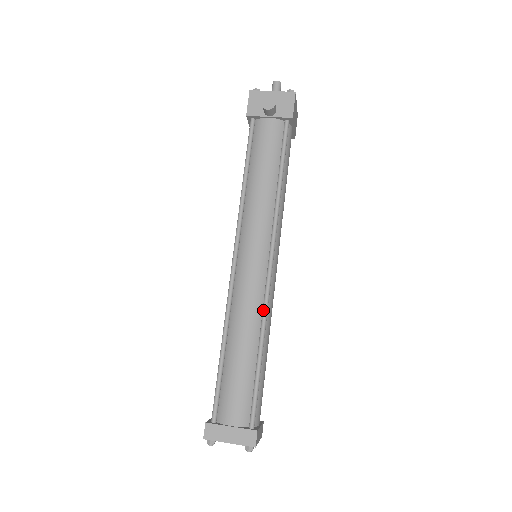
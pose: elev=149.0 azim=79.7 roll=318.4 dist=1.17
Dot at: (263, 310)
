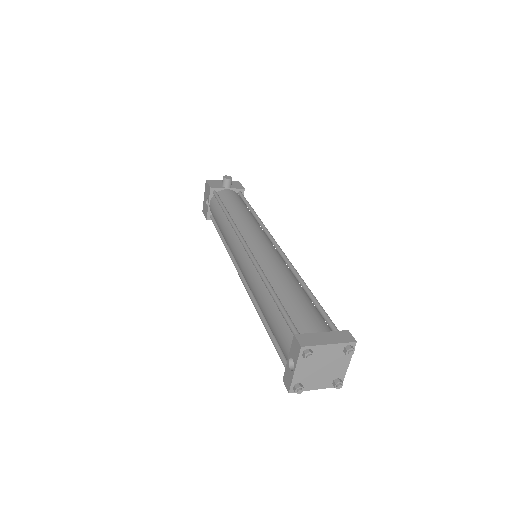
Dot at: (290, 266)
